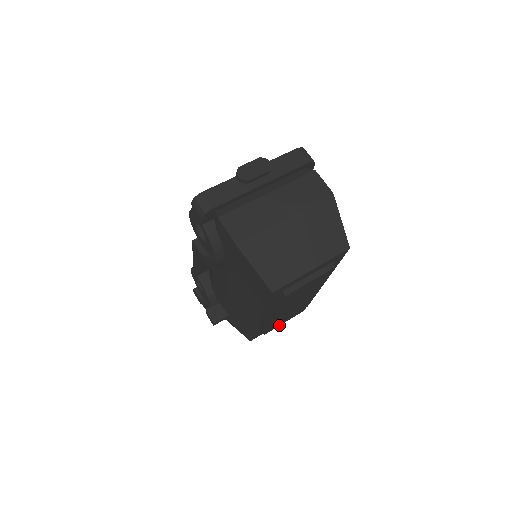
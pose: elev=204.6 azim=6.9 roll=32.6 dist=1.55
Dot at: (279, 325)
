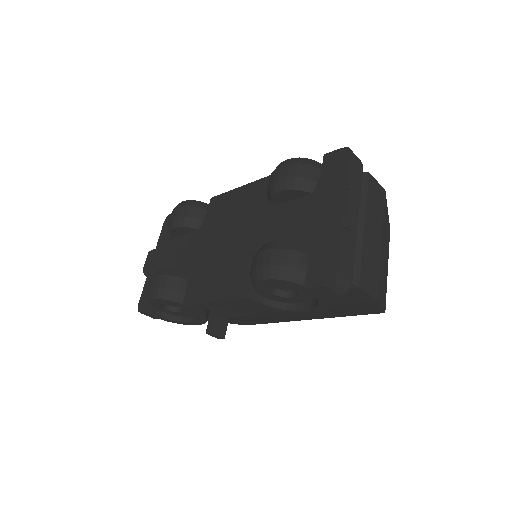
Dot at: occluded
